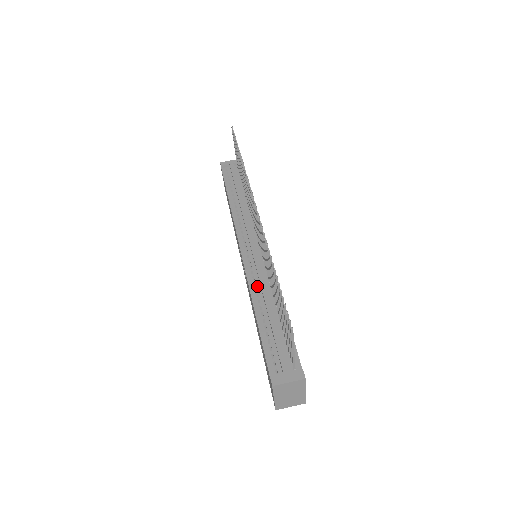
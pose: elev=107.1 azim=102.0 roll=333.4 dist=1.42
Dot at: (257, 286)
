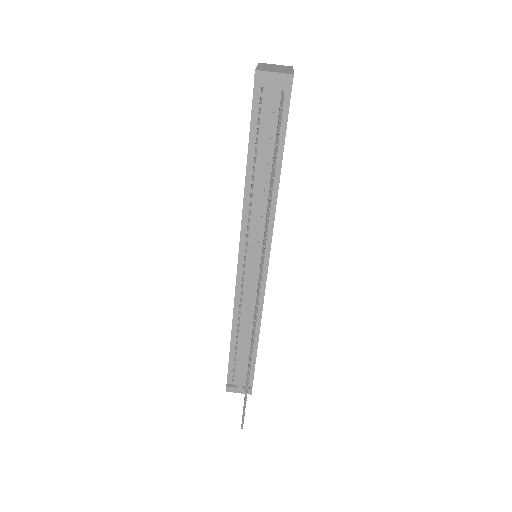
Dot at: (242, 310)
